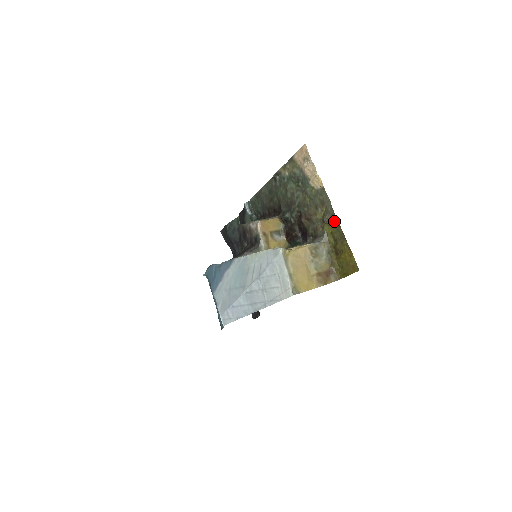
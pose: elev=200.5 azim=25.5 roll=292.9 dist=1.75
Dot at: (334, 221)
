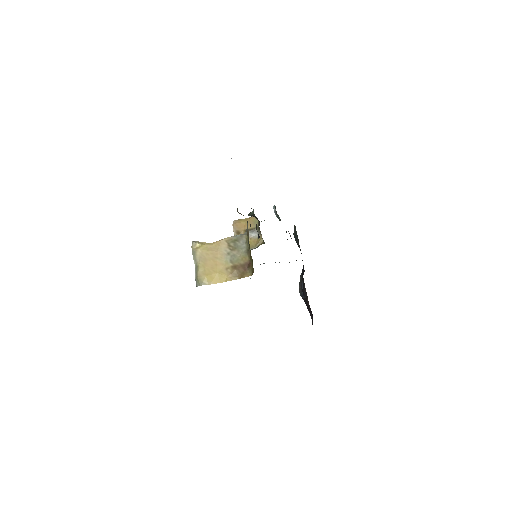
Dot at: occluded
